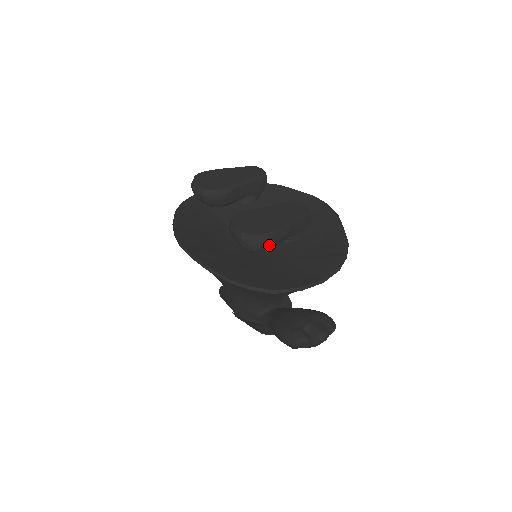
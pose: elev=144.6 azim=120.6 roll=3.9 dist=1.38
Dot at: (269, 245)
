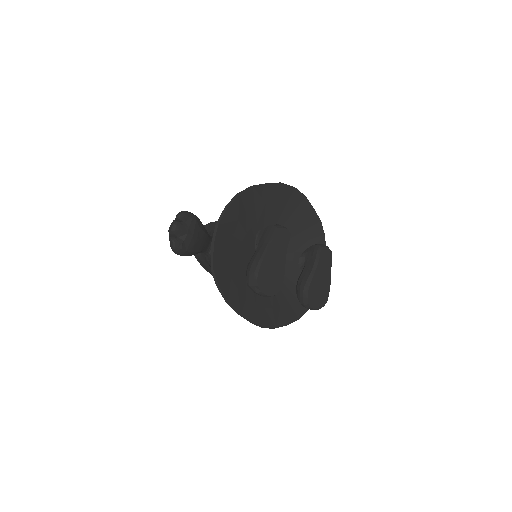
Dot at: occluded
